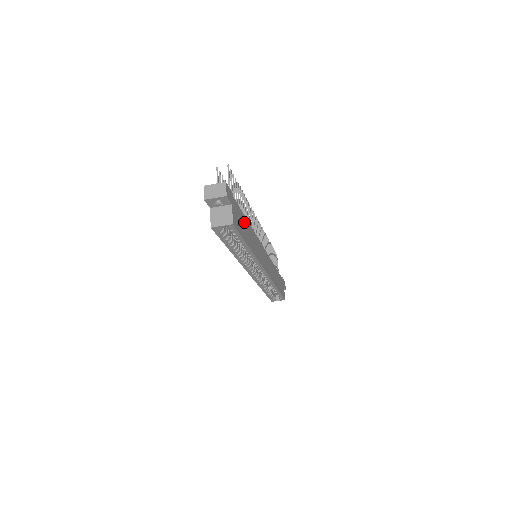
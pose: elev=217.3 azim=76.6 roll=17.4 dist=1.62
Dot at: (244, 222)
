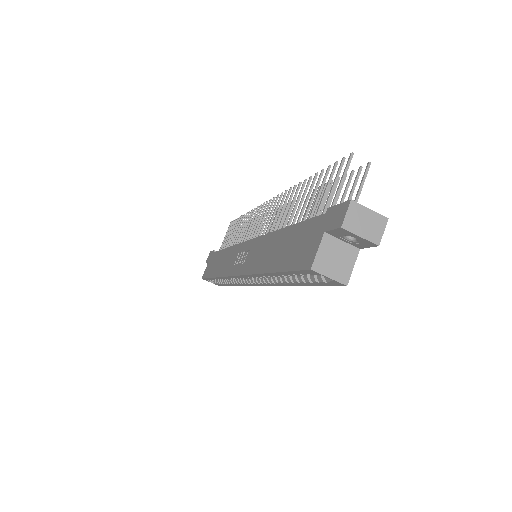
Dot at: occluded
